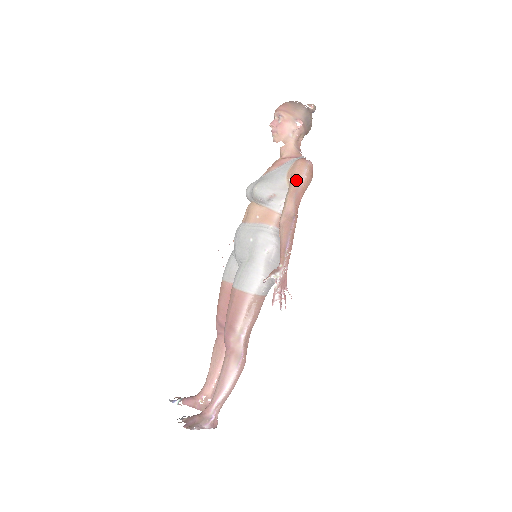
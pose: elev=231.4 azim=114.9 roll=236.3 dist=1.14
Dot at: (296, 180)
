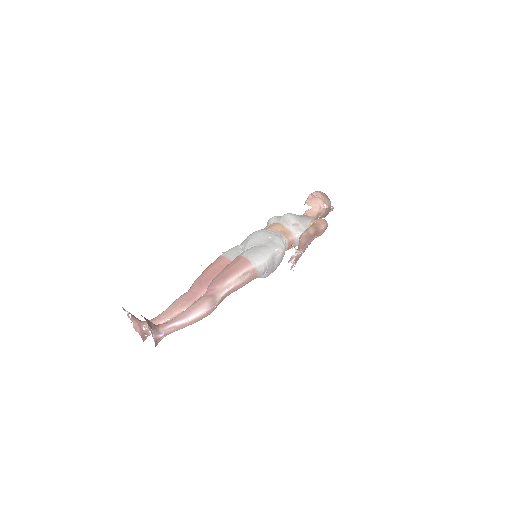
Dot at: (318, 224)
